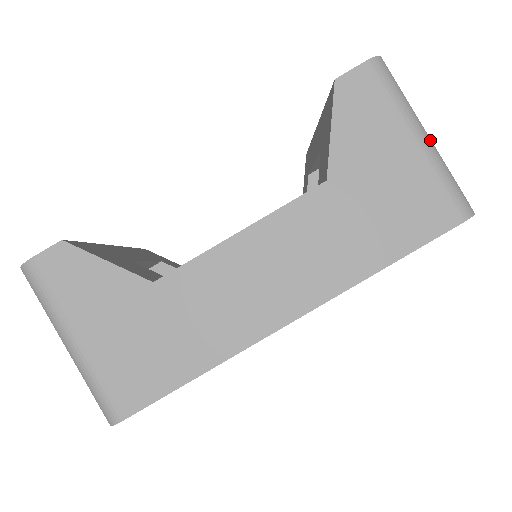
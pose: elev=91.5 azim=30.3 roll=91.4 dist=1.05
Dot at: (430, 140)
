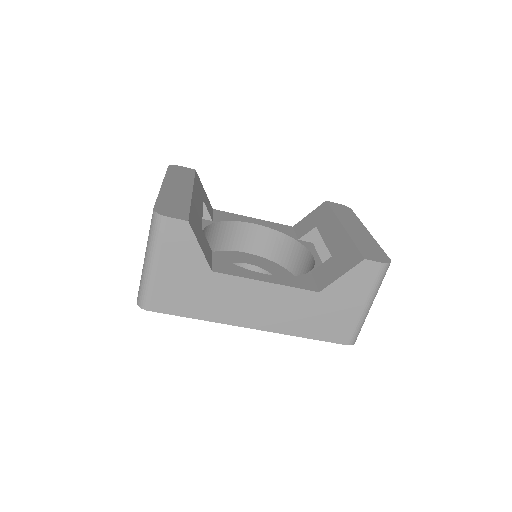
Dot at: occluded
